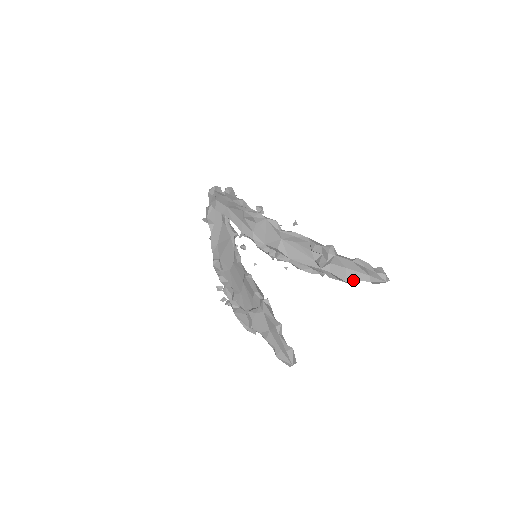
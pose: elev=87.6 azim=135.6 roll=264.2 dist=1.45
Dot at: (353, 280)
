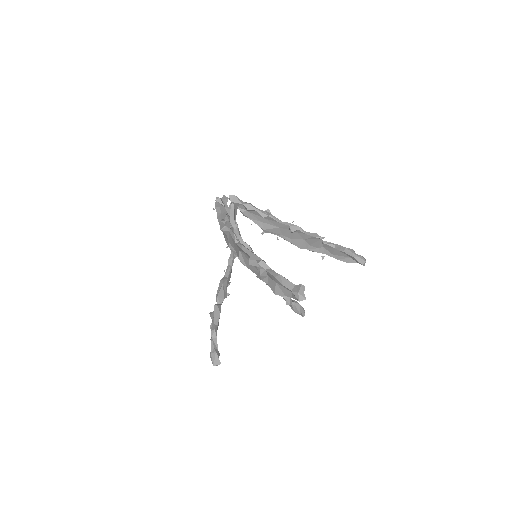
Dot at: (281, 294)
